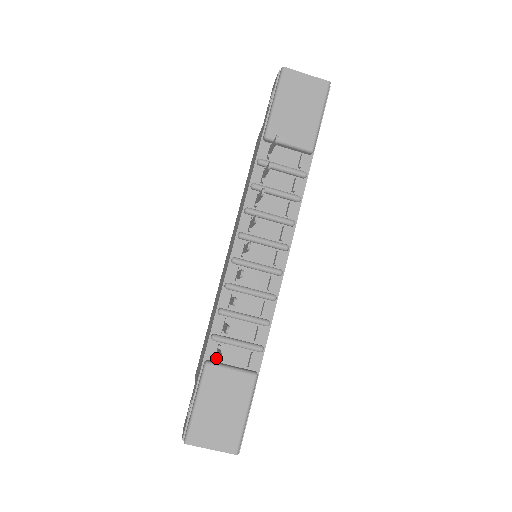
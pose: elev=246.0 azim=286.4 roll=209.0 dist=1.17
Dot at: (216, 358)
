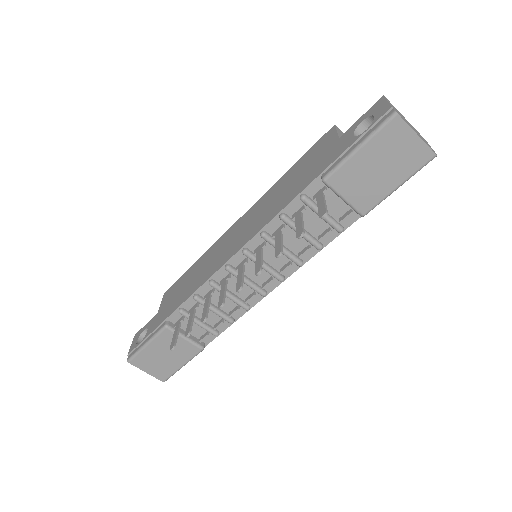
Dot at: occluded
